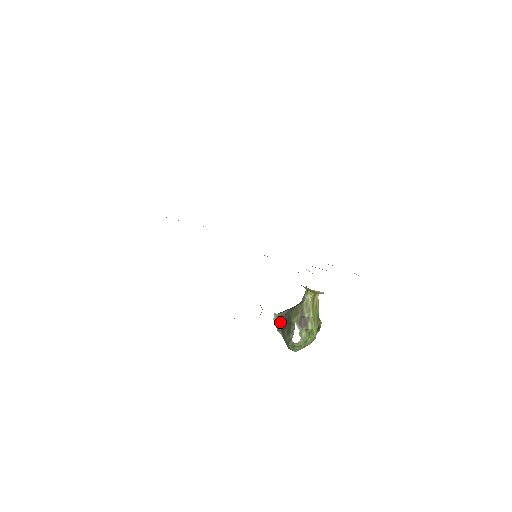
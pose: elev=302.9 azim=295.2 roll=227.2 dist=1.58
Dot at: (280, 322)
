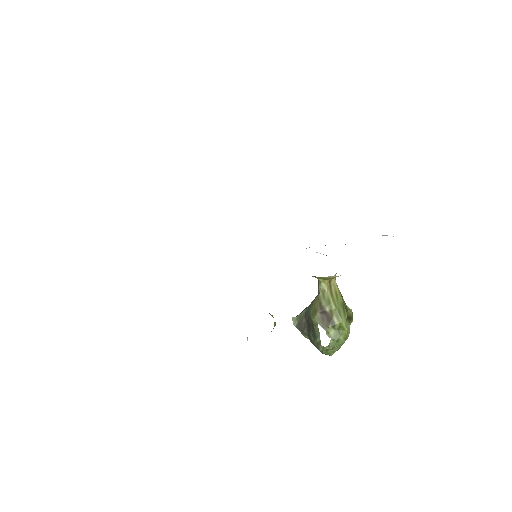
Dot at: (302, 326)
